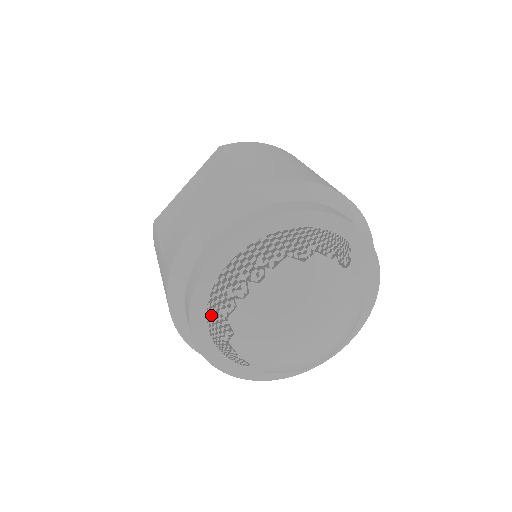
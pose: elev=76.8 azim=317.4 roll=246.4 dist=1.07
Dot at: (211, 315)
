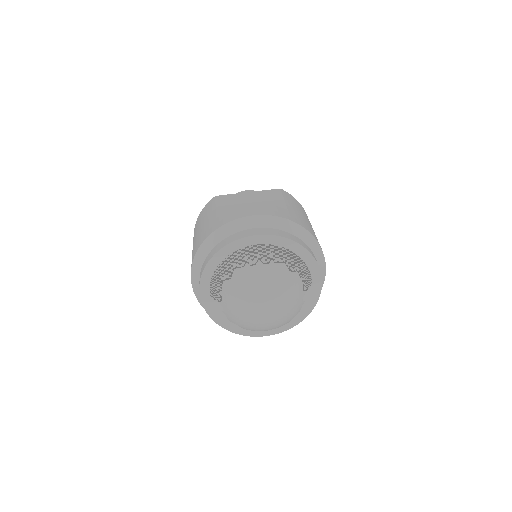
Dot at: (226, 262)
